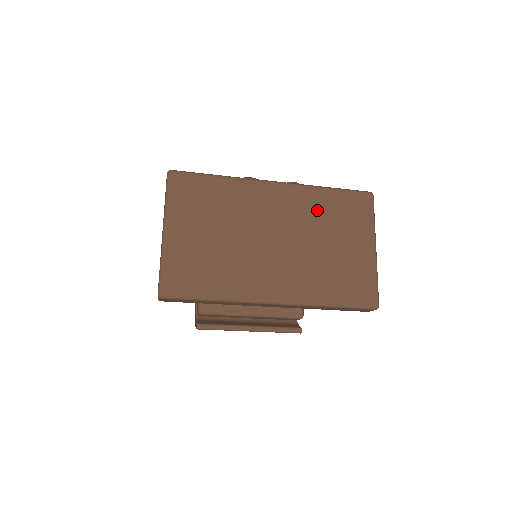
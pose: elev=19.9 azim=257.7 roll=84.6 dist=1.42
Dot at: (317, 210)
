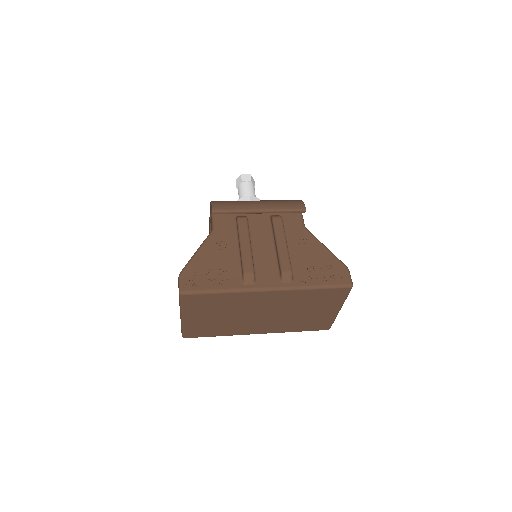
Dot at: (300, 300)
